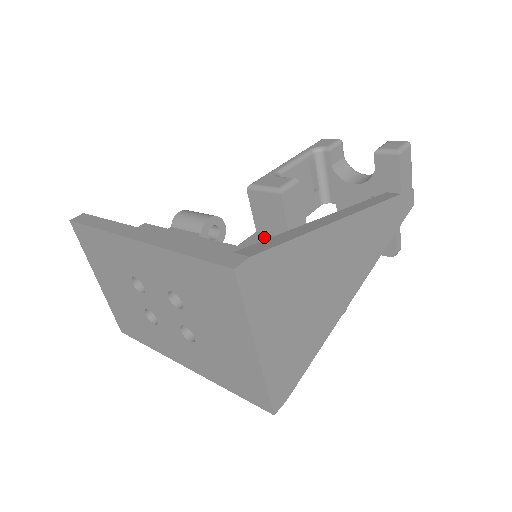
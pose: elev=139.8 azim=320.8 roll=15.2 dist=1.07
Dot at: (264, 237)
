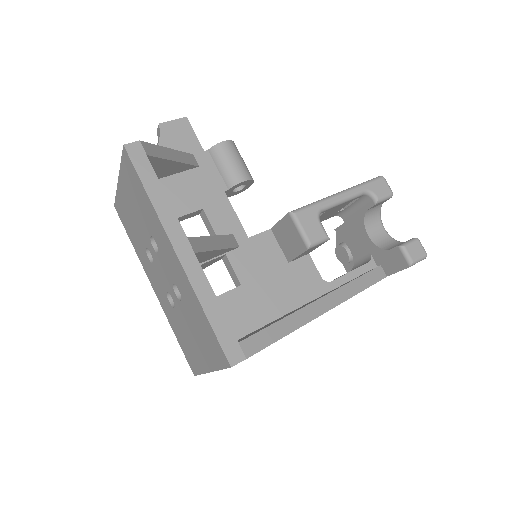
Dot at: (273, 243)
